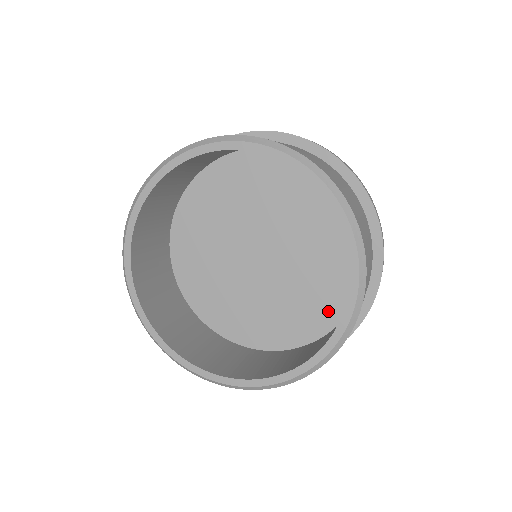
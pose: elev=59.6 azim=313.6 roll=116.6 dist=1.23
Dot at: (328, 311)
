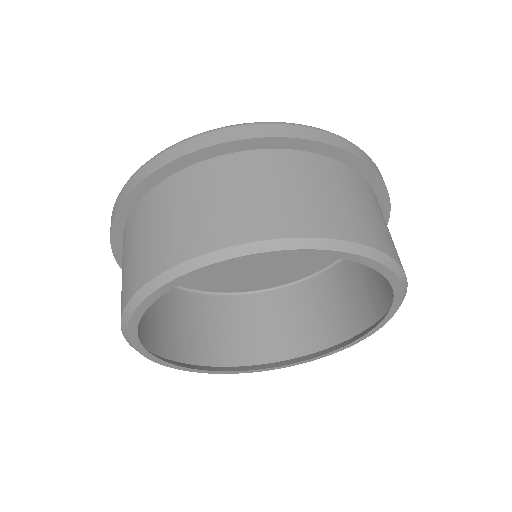
Dot at: (284, 273)
